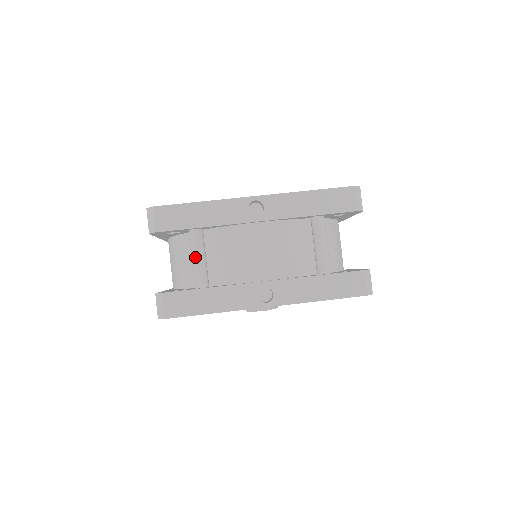
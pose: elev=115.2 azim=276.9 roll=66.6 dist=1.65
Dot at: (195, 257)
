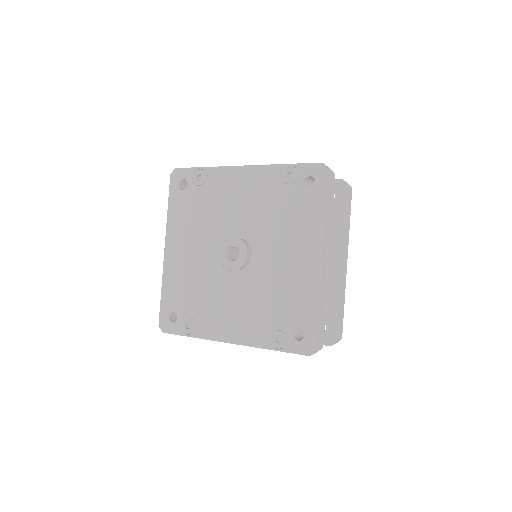
Dot at: occluded
